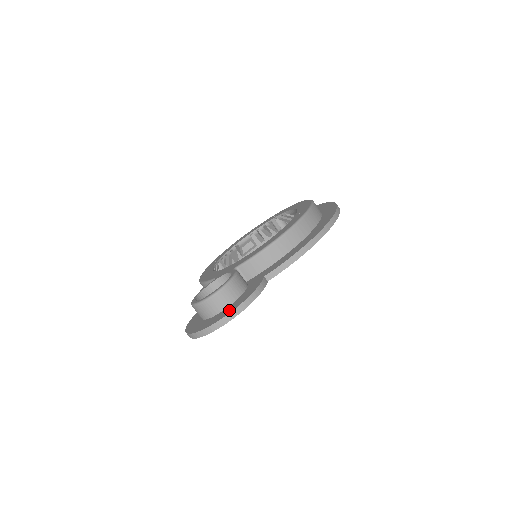
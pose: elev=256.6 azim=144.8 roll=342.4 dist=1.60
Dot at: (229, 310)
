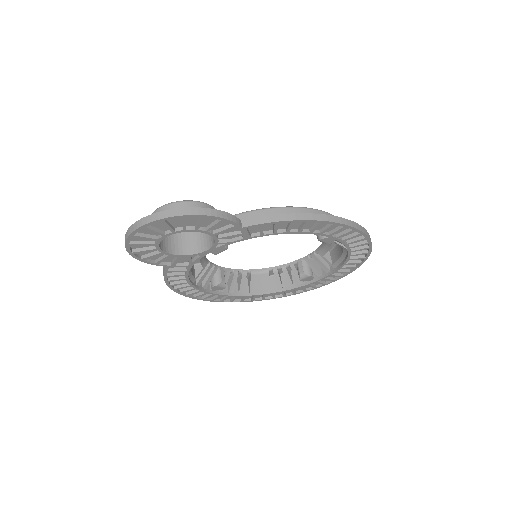
Dot at: occluded
